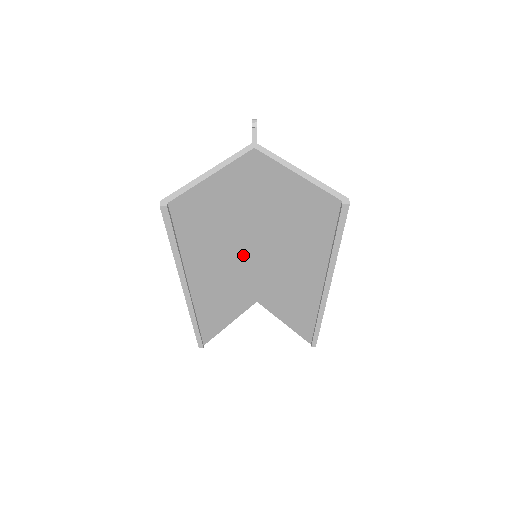
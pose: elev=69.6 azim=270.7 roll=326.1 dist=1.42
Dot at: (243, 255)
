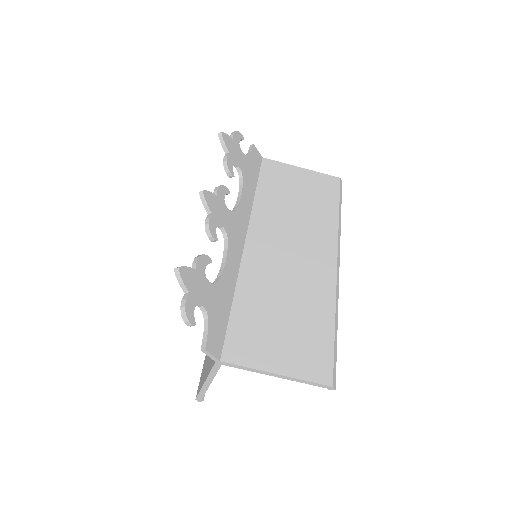
Dot at: occluded
